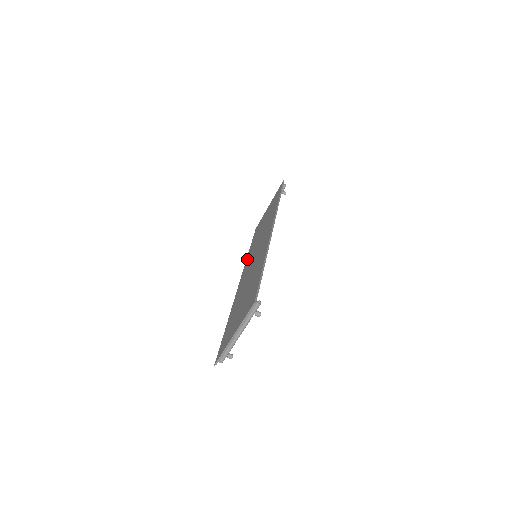
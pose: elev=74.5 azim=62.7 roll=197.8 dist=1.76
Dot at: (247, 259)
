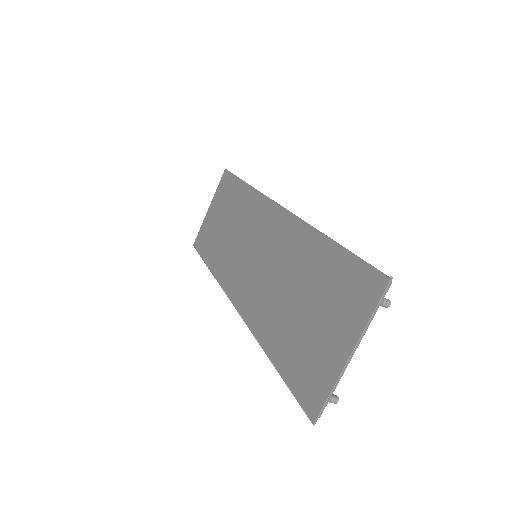
Dot at: (220, 275)
